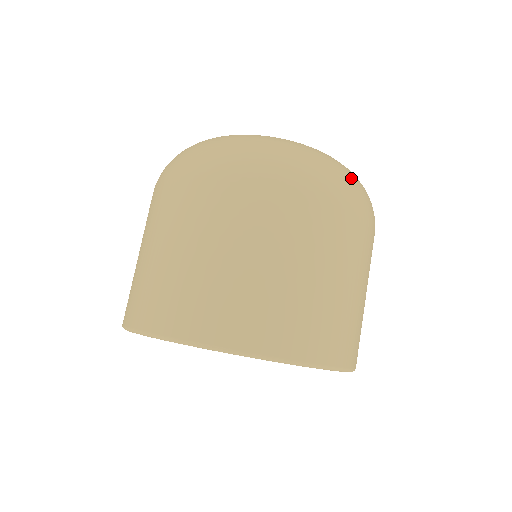
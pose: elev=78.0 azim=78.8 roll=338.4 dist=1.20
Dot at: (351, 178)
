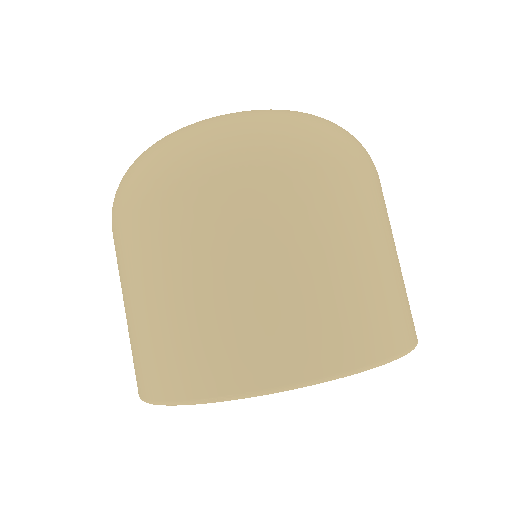
Dot at: (318, 125)
